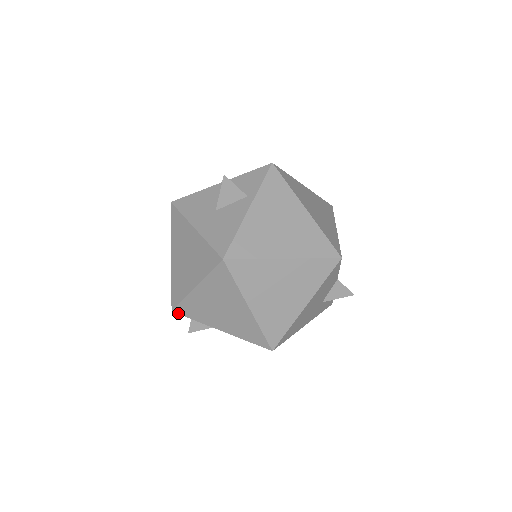
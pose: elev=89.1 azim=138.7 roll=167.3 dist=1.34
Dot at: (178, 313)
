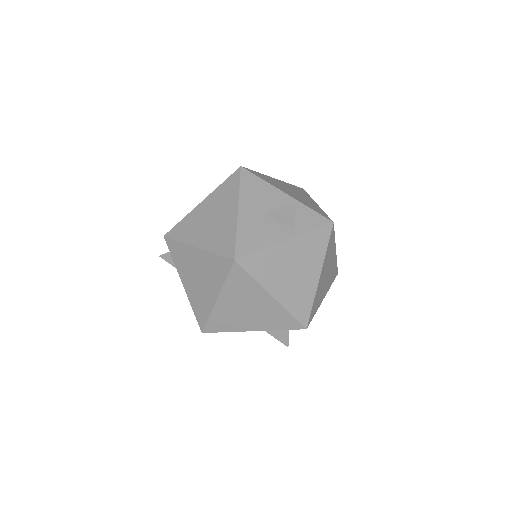
Dot at: (167, 242)
